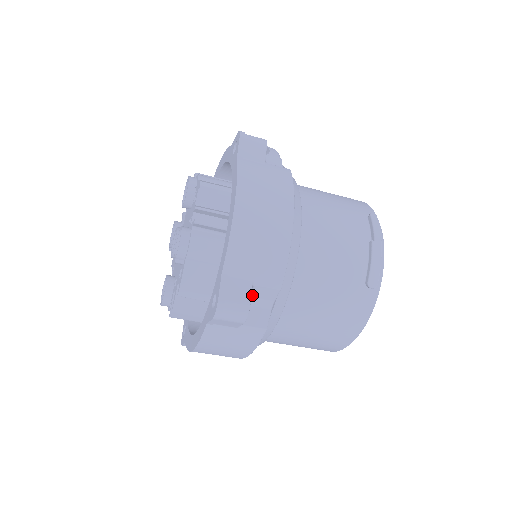
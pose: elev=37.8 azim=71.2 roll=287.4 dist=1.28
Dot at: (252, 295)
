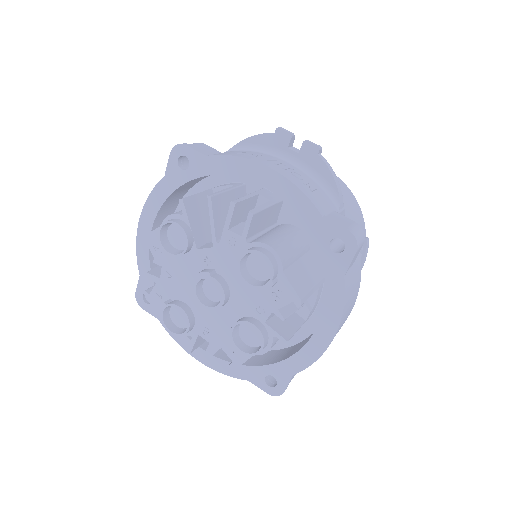
Dot at: occluded
